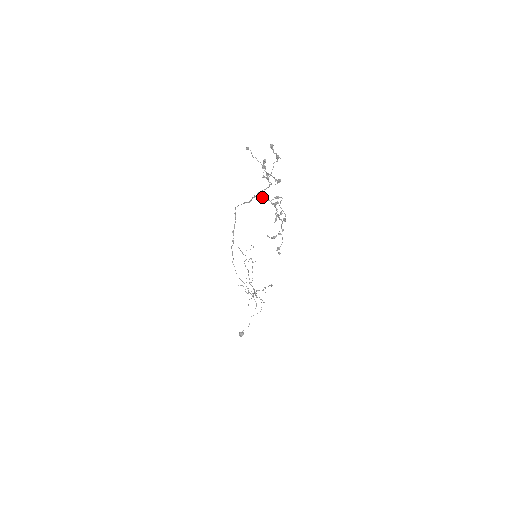
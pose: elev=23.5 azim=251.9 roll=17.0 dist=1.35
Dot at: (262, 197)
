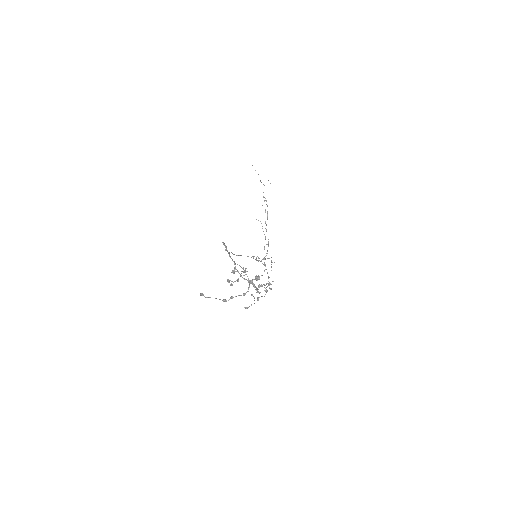
Dot at: occluded
